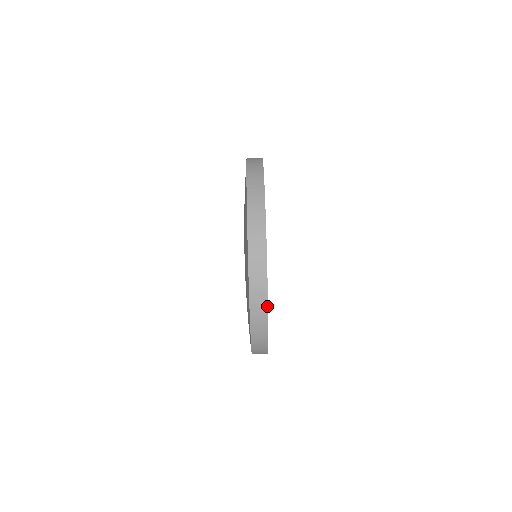
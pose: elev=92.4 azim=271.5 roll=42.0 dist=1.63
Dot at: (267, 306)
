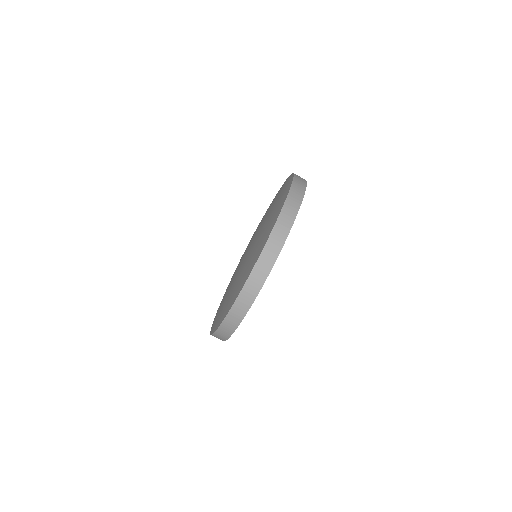
Dot at: (225, 340)
